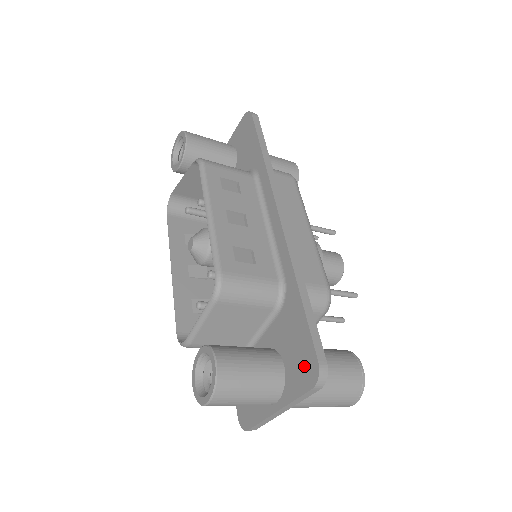
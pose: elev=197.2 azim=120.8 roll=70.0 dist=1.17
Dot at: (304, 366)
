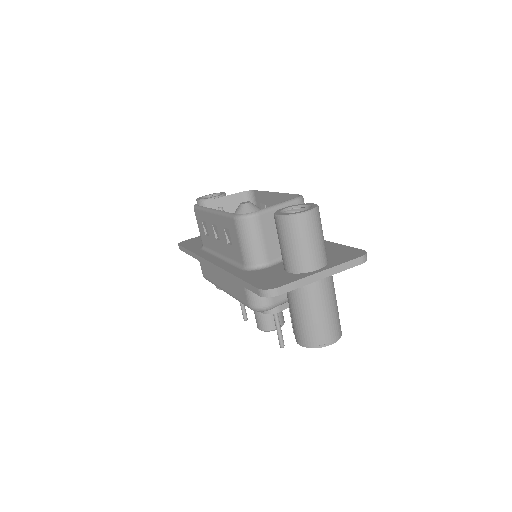
Dot at: (349, 254)
